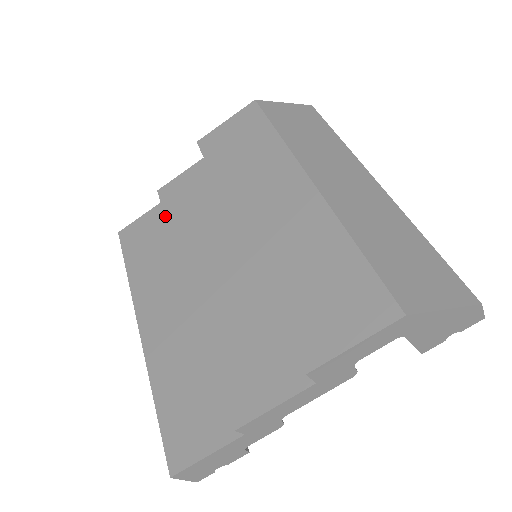
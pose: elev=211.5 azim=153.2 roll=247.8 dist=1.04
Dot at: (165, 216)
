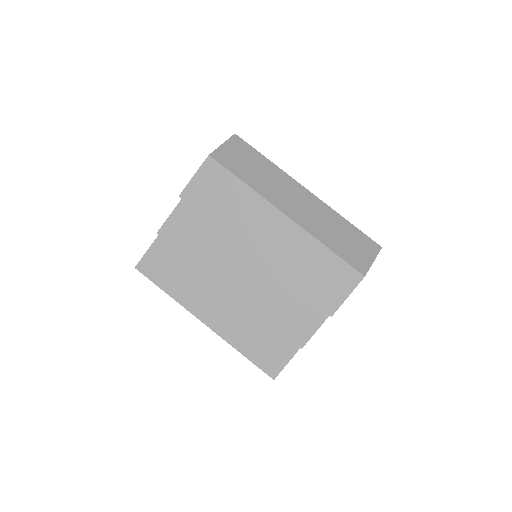
Dot at: (179, 251)
